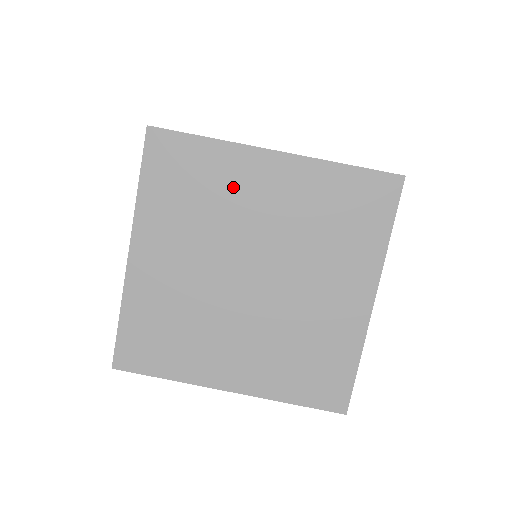
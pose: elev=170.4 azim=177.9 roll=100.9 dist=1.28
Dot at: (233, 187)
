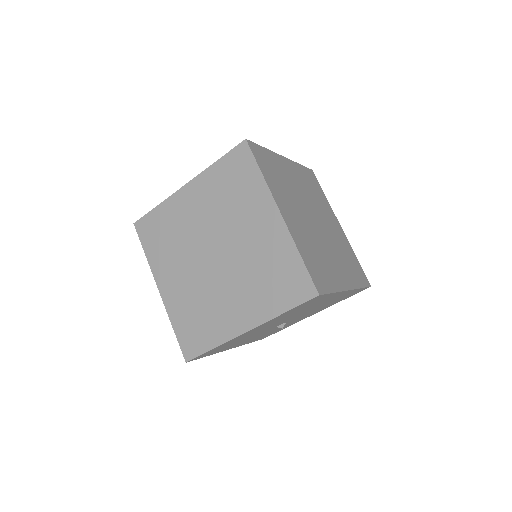
Dot at: (285, 174)
